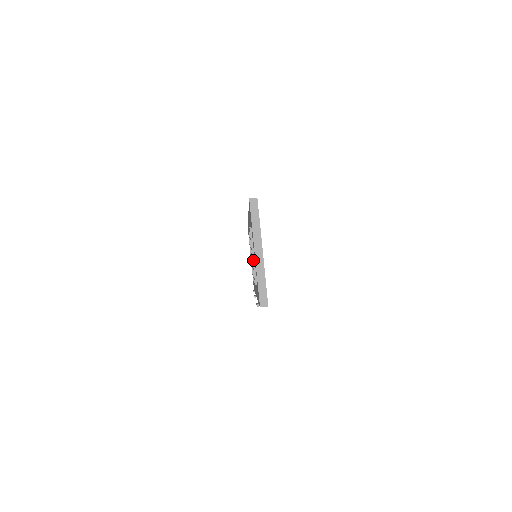
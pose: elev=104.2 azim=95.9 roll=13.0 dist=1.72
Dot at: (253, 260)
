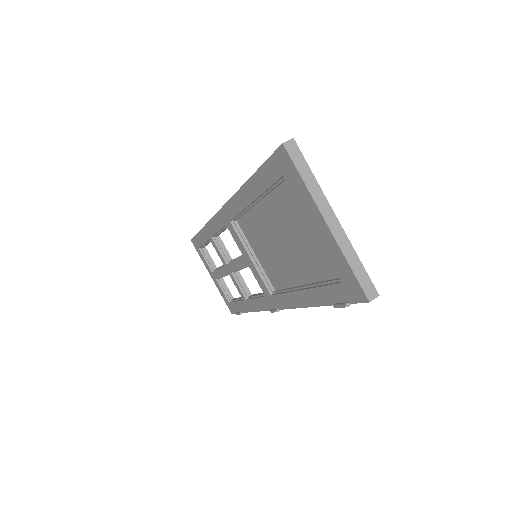
Dot at: (254, 263)
